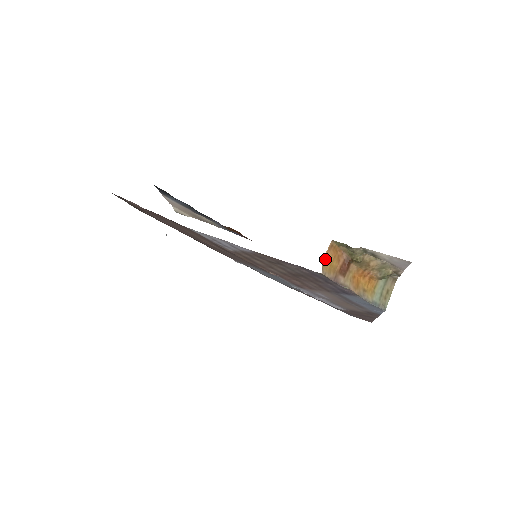
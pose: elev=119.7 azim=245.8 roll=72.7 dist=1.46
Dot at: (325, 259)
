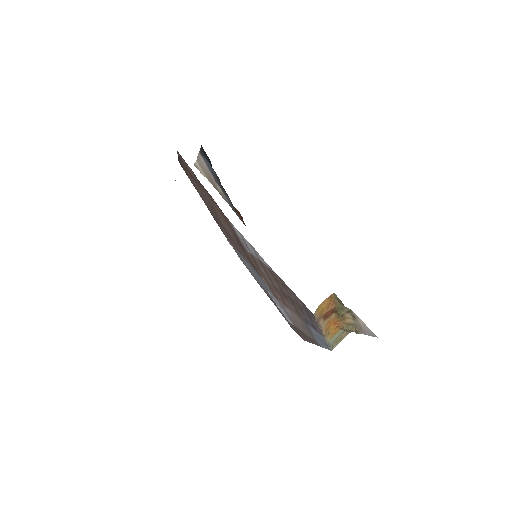
Dot at: (321, 304)
